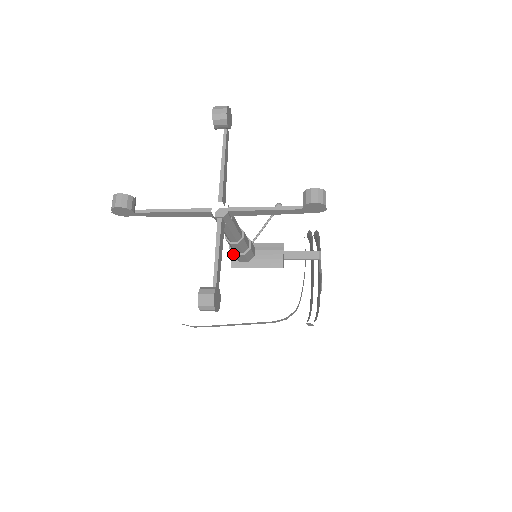
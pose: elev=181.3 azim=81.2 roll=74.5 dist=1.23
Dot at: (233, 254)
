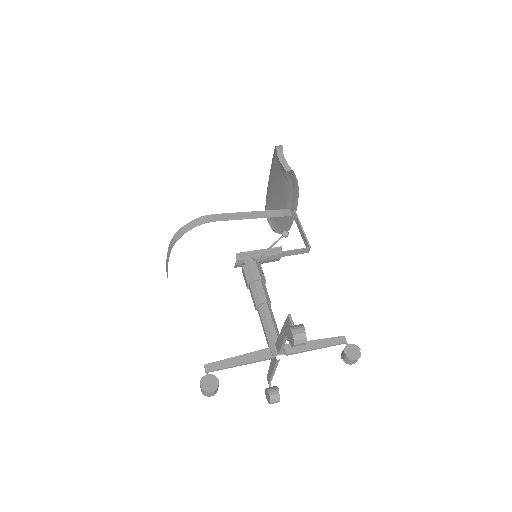
Dot at: occluded
